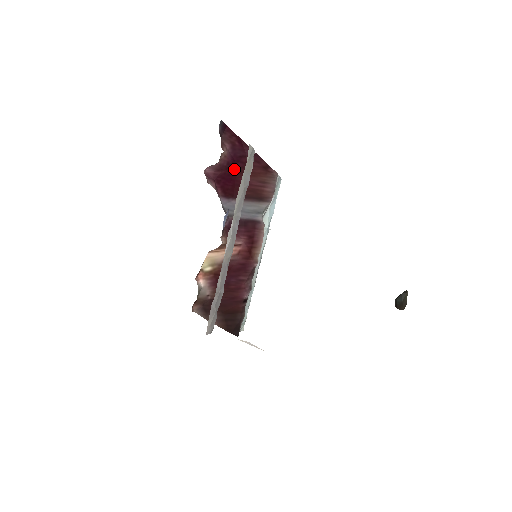
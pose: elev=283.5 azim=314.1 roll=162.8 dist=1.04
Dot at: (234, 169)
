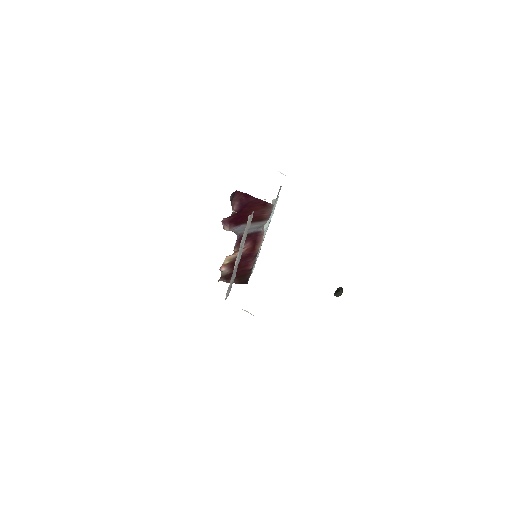
Dot at: (242, 211)
